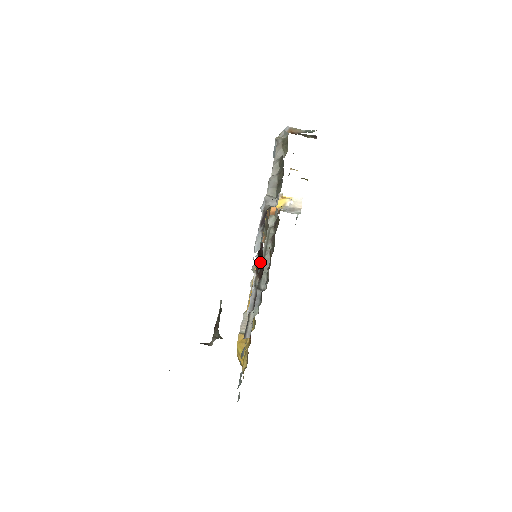
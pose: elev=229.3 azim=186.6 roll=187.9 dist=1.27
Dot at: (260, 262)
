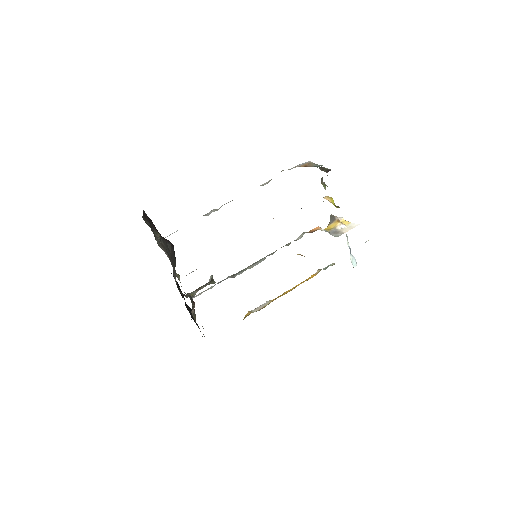
Dot at: occluded
